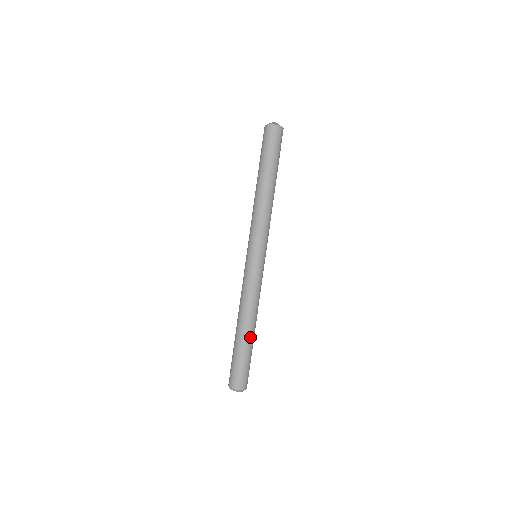
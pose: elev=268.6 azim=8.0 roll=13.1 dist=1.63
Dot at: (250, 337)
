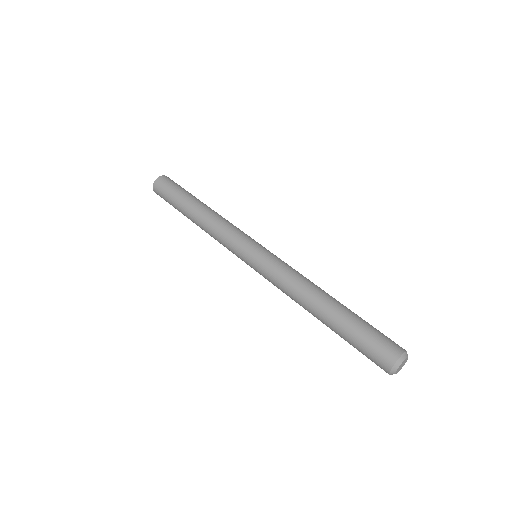
Dot at: (337, 306)
